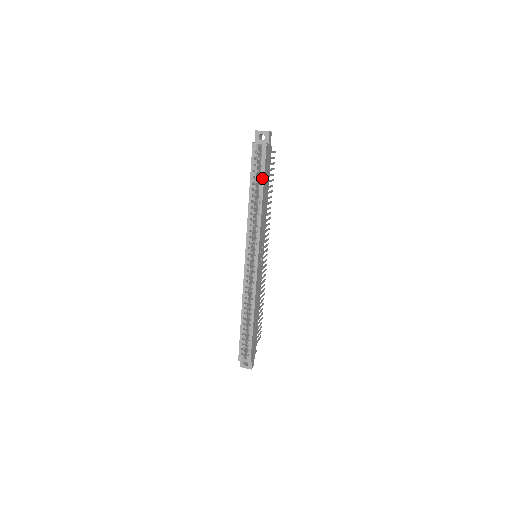
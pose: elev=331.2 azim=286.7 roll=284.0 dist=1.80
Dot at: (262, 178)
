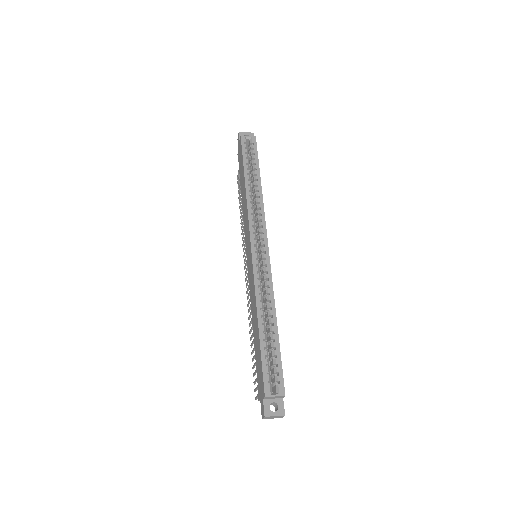
Dot at: (257, 164)
